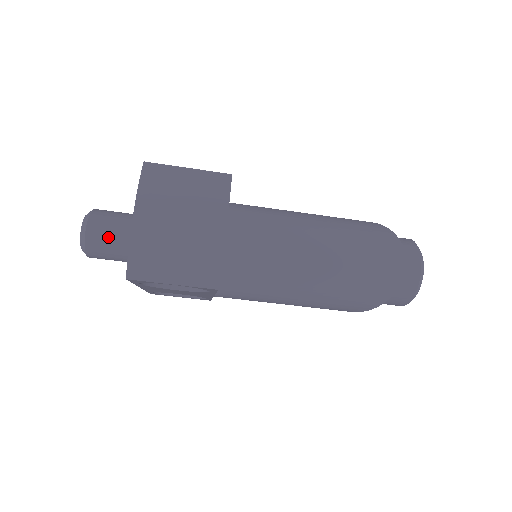
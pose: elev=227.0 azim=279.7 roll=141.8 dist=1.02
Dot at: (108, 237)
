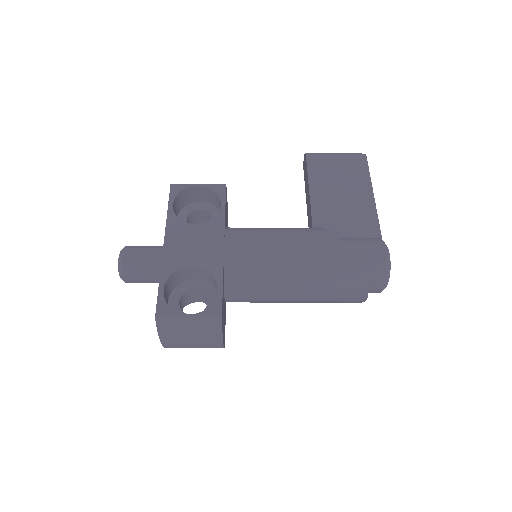
Dot at: occluded
